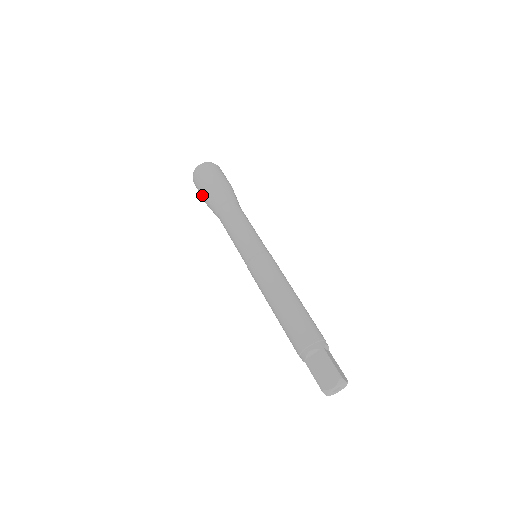
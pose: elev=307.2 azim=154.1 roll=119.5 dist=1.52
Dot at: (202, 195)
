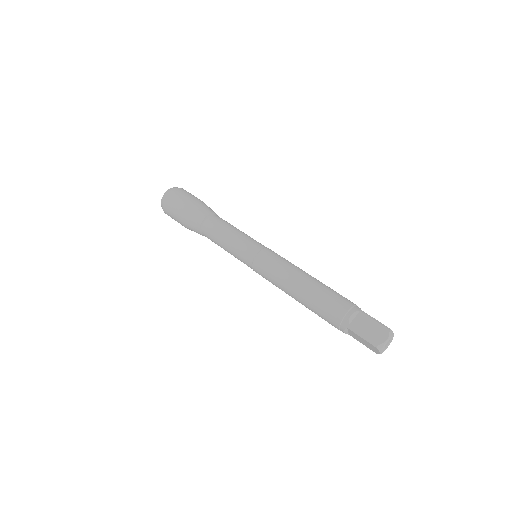
Dot at: (179, 216)
